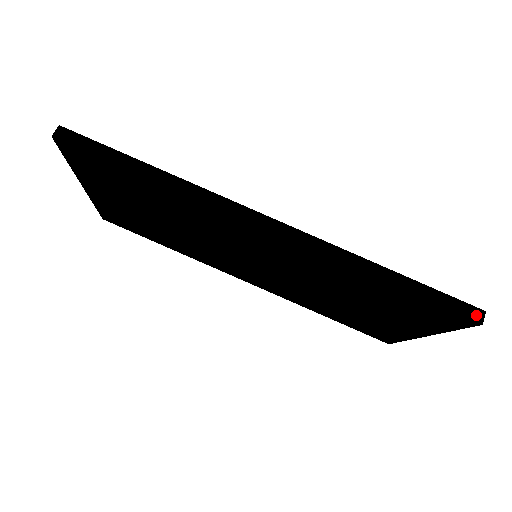
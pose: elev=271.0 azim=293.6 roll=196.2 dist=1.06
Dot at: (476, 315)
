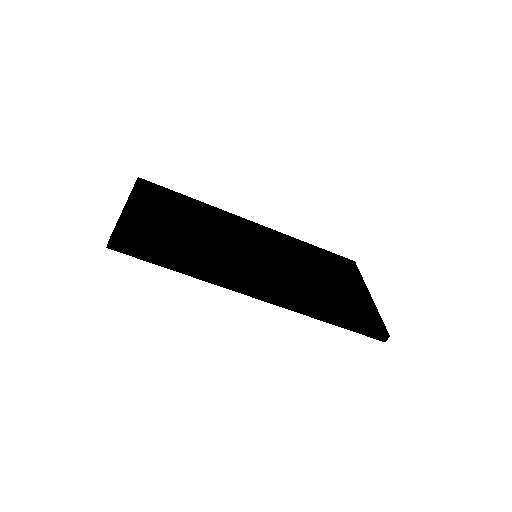
Dot at: (383, 338)
